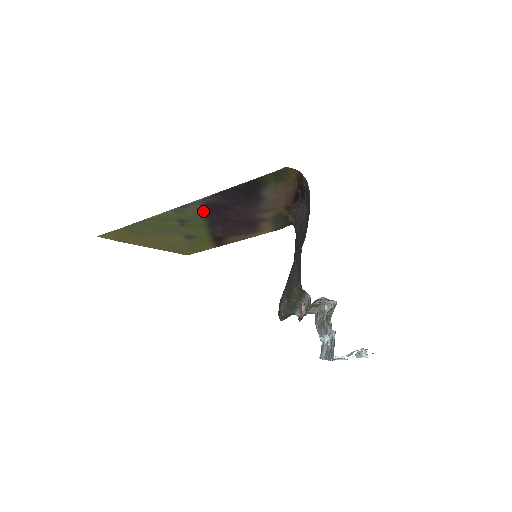
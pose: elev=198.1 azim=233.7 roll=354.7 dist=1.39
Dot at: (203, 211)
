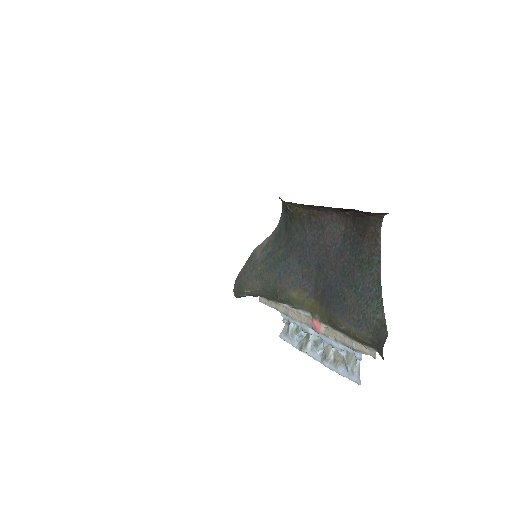
Dot at: occluded
